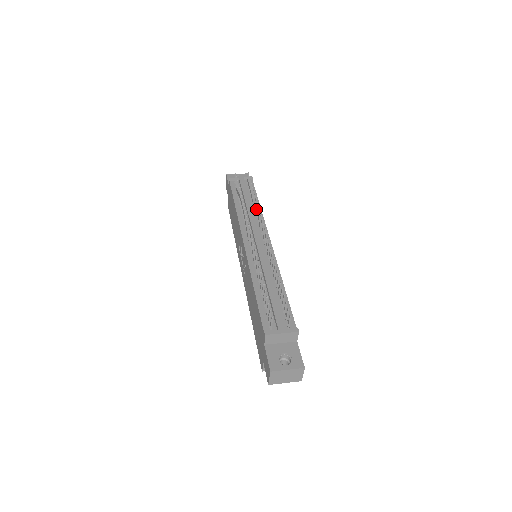
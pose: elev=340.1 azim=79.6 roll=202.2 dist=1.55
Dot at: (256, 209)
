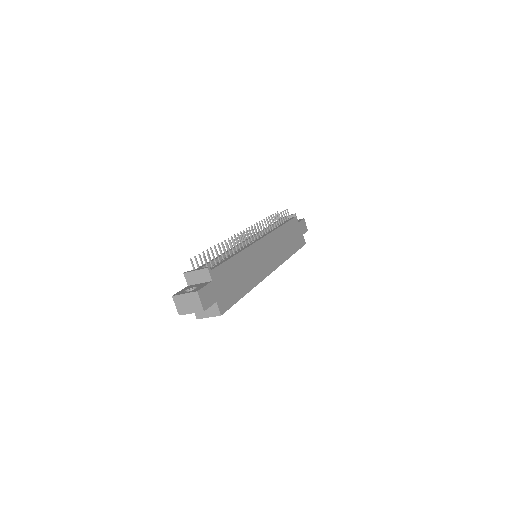
Dot at: (271, 225)
